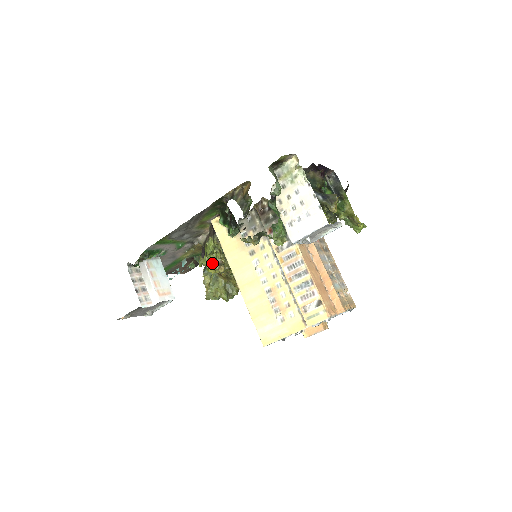
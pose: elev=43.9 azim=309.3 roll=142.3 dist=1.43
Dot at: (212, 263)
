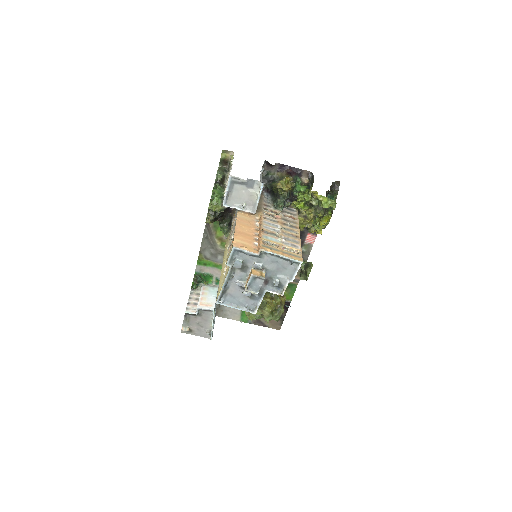
Dot at: occluded
